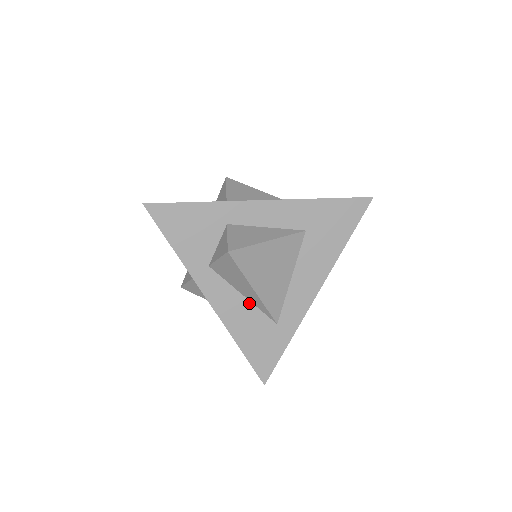
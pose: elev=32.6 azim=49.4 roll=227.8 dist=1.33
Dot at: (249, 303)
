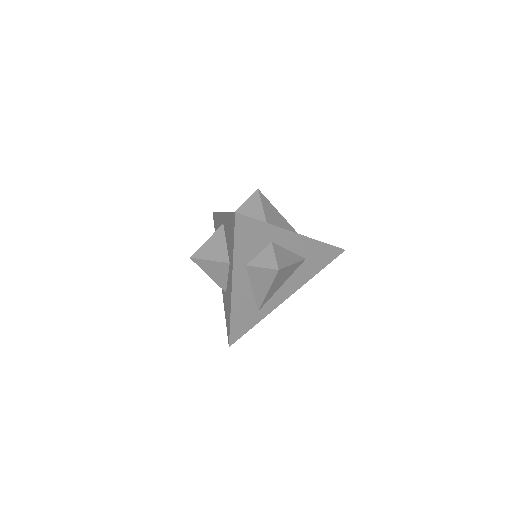
Dot at: (252, 294)
